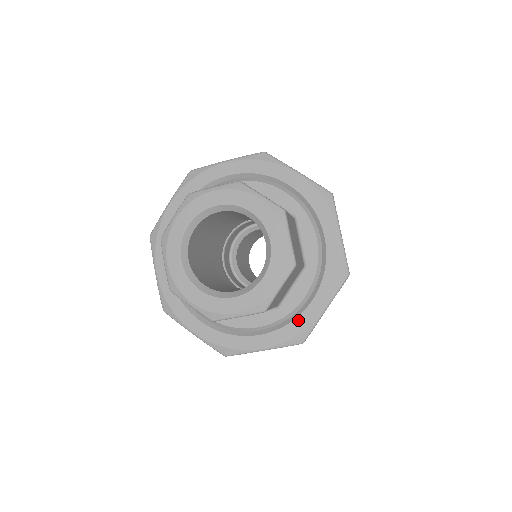
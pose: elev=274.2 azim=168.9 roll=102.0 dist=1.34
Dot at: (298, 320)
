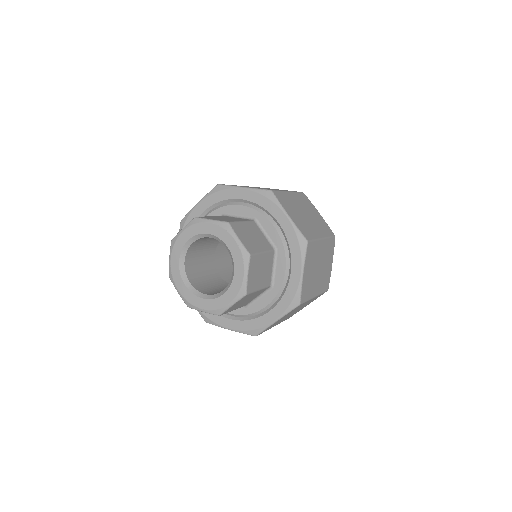
Dot at: (288, 290)
